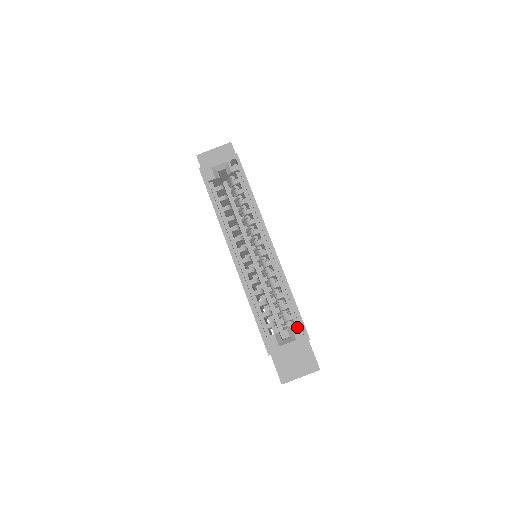
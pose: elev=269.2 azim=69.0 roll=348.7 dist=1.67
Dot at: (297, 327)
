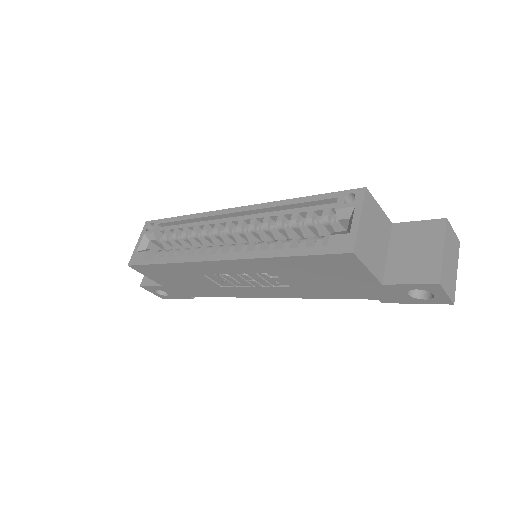
Dot at: (339, 201)
